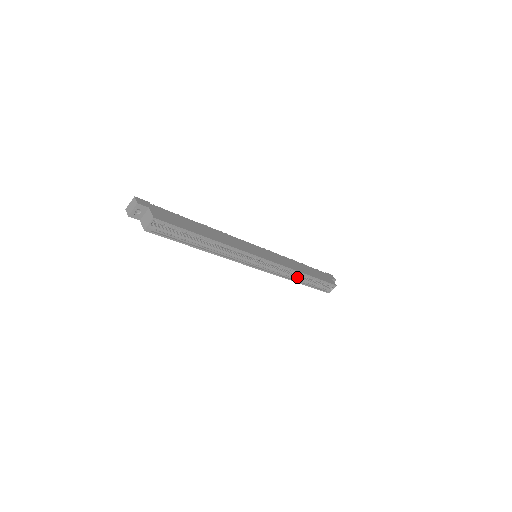
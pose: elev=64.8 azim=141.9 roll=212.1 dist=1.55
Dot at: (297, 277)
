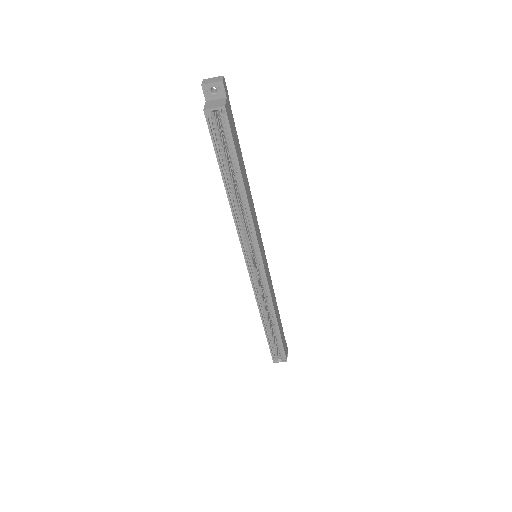
Dot at: (266, 316)
